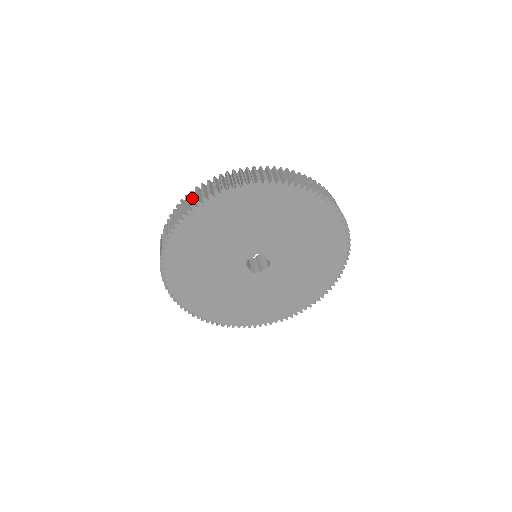
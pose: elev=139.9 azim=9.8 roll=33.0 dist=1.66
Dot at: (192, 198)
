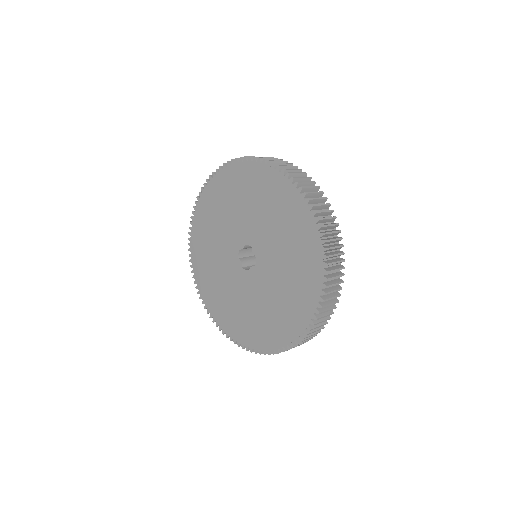
Dot at: occluded
